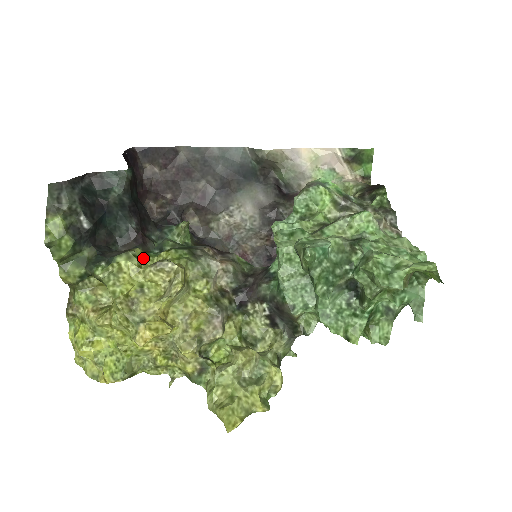
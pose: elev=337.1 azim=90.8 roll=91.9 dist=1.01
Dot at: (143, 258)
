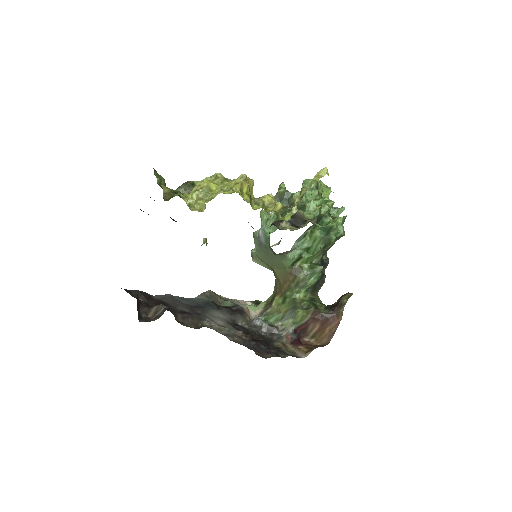
Dot at: occluded
